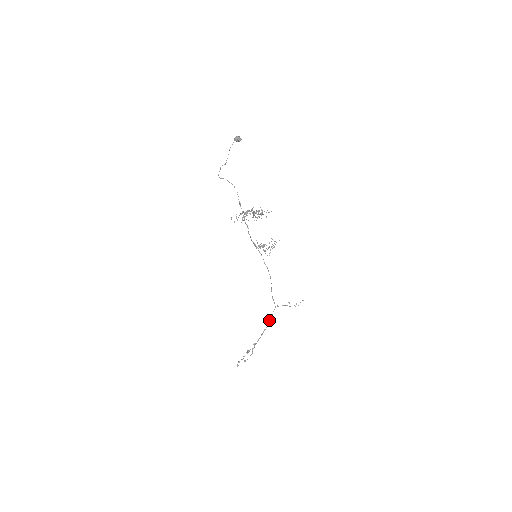
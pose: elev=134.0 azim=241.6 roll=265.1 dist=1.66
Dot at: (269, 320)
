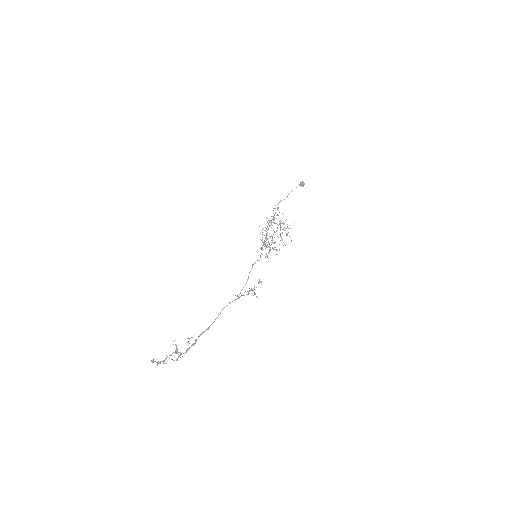
Dot at: (220, 313)
